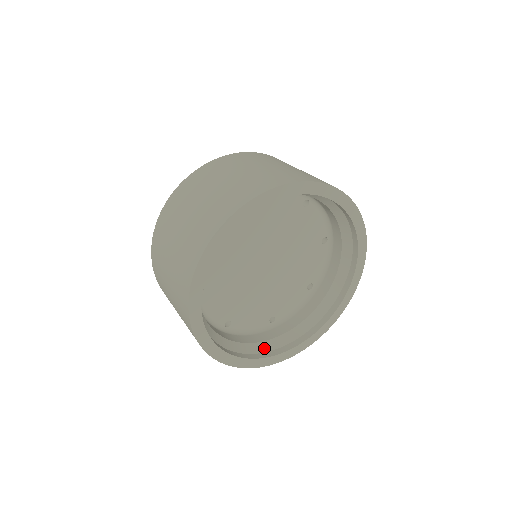
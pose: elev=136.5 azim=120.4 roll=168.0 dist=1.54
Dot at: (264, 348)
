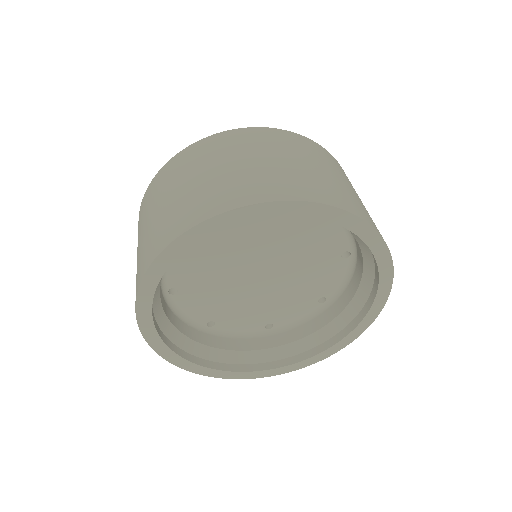
Dot at: (247, 359)
